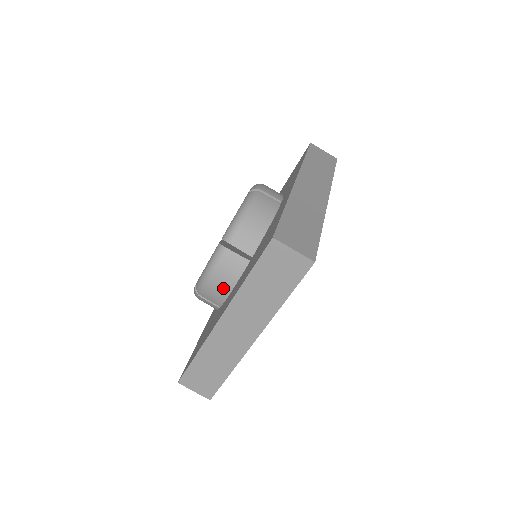
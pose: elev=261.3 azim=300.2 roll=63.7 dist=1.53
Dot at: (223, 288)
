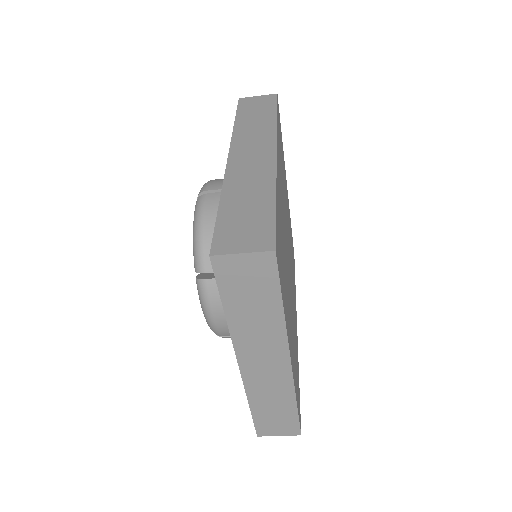
Dot at: occluded
